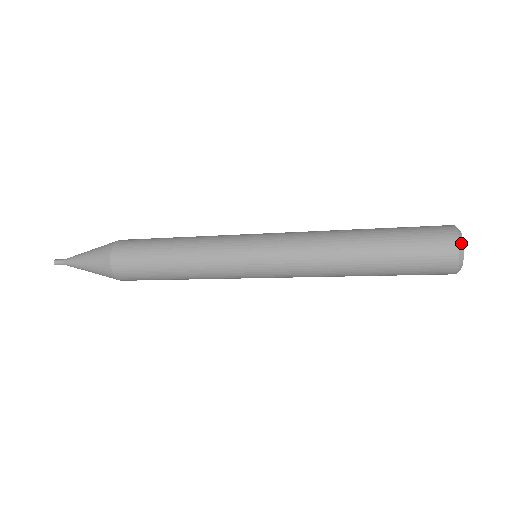
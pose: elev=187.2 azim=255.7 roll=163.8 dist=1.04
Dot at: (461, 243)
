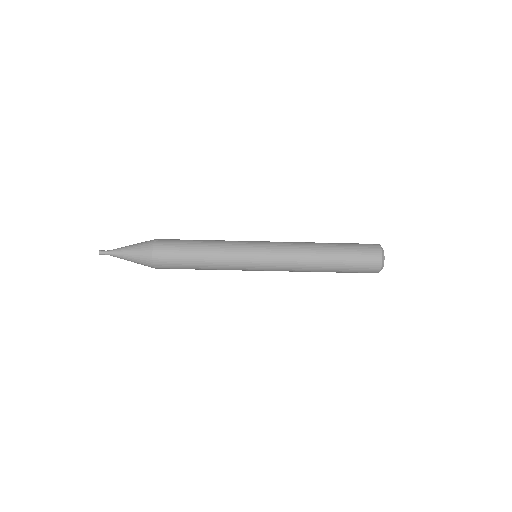
Dot at: (383, 253)
